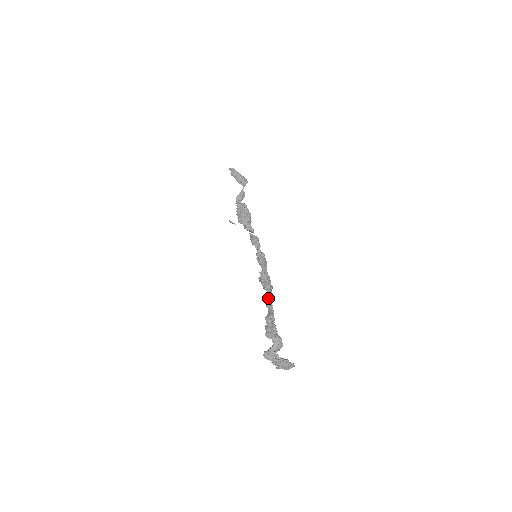
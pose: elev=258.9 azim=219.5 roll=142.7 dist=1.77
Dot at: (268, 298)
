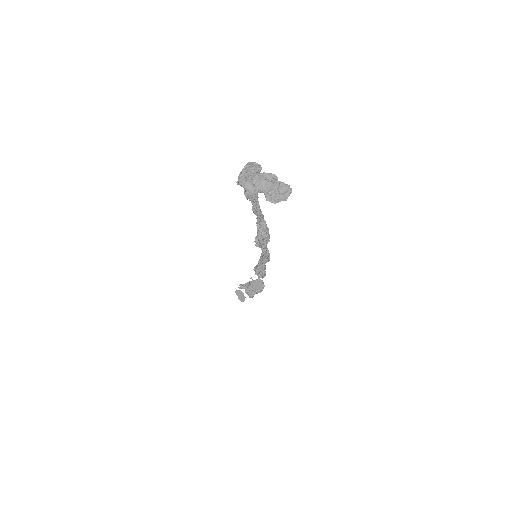
Dot at: occluded
